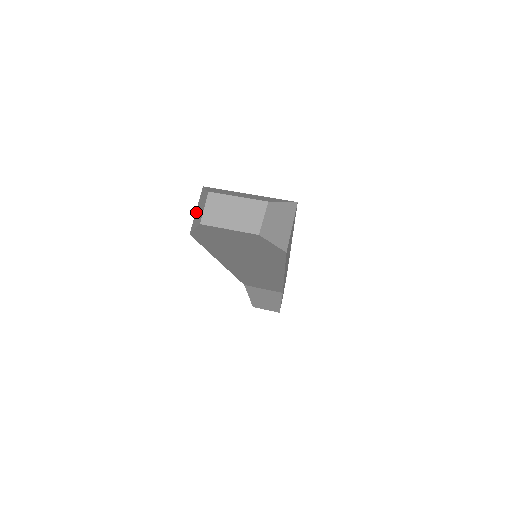
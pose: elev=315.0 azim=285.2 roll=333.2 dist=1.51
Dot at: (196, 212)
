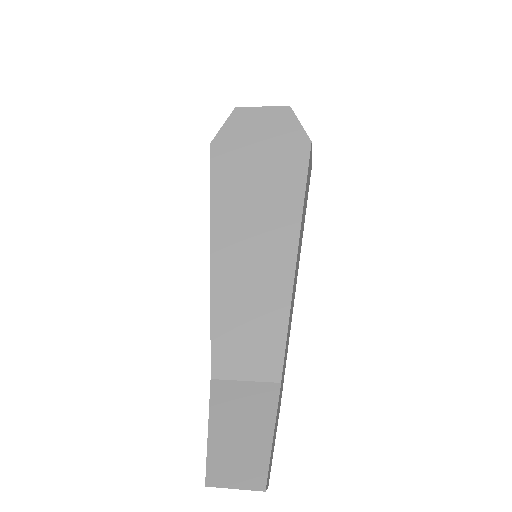
Dot at: occluded
